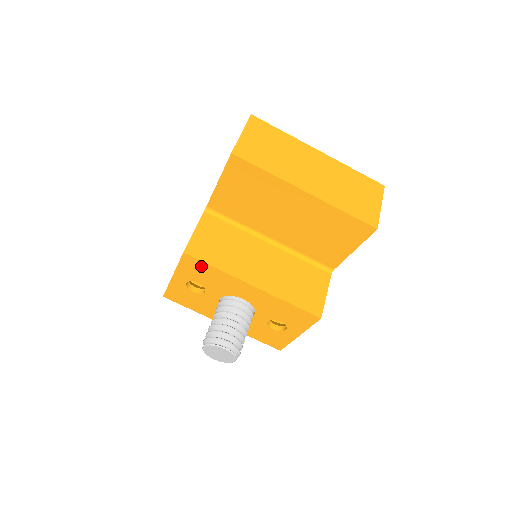
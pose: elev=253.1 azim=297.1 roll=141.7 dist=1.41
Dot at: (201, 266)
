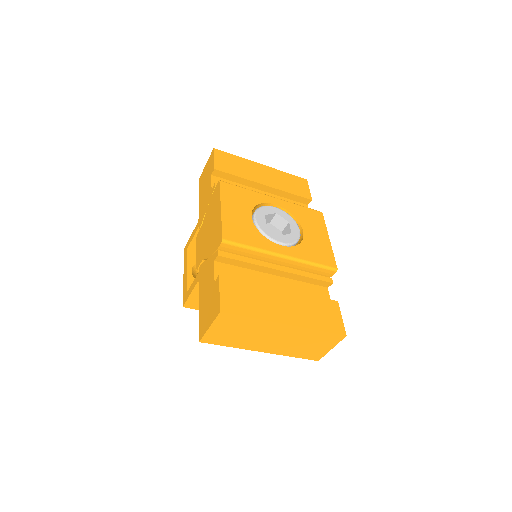
Dot at: occluded
